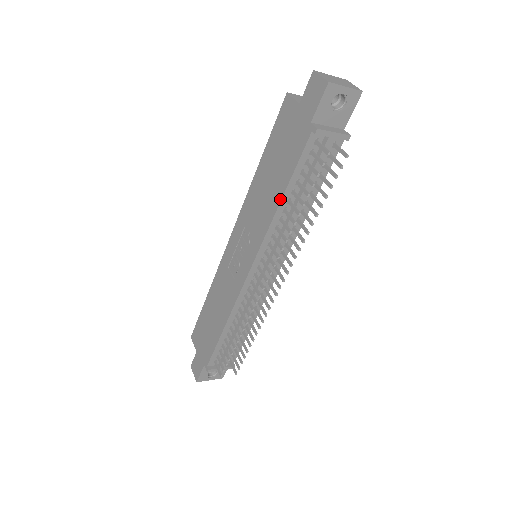
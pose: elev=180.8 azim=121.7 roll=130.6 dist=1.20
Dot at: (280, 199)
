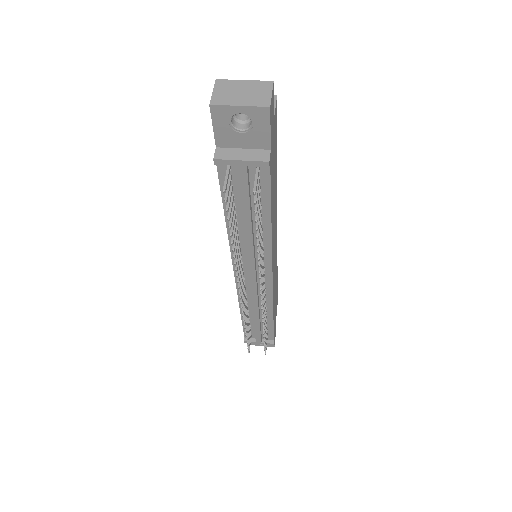
Dot at: (225, 219)
